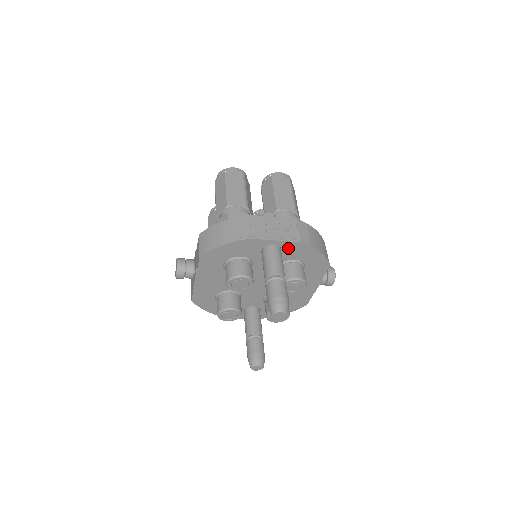
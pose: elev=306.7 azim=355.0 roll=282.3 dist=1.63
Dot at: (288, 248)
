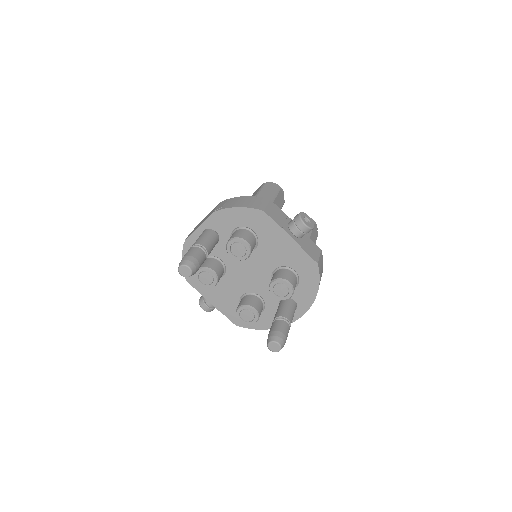
Dot at: (215, 225)
